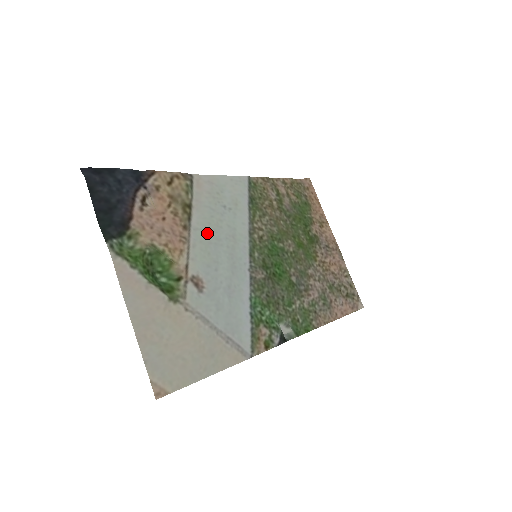
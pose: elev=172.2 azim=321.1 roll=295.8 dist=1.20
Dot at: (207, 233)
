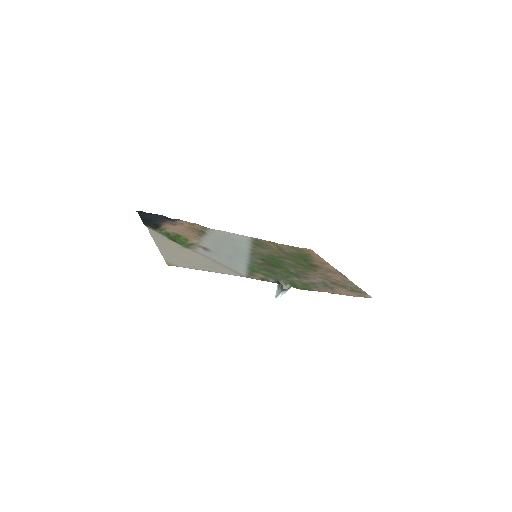
Dot at: (215, 241)
